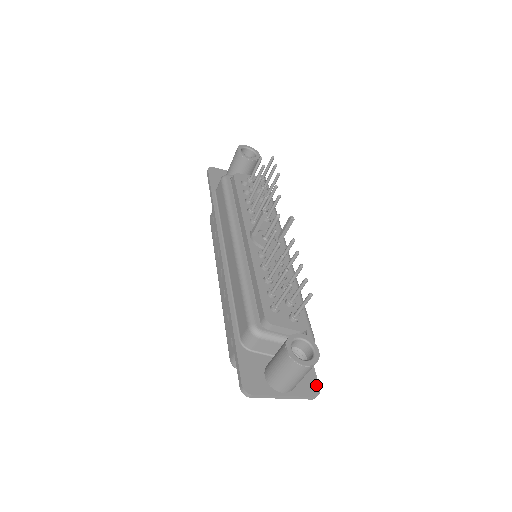
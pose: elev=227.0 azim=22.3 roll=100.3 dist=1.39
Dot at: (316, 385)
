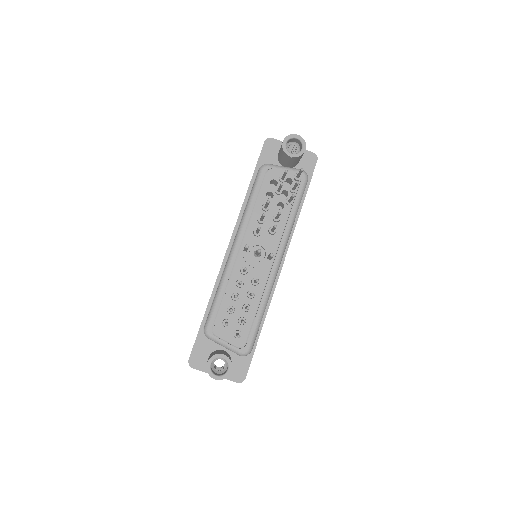
Dot at: (244, 375)
